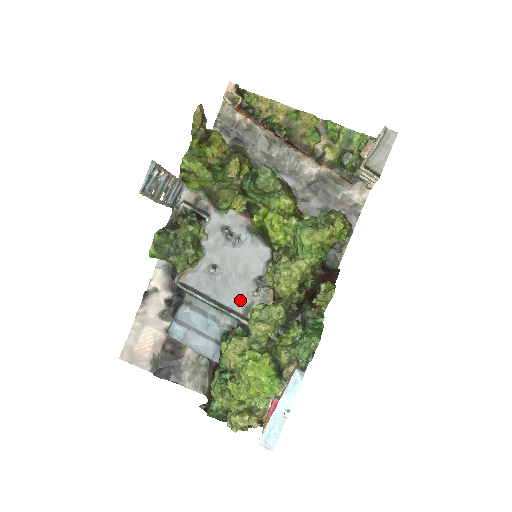
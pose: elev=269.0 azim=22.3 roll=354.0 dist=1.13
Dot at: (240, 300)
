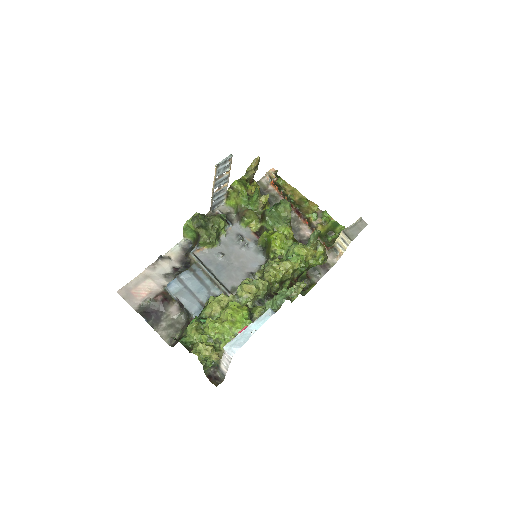
Dot at: (232, 282)
